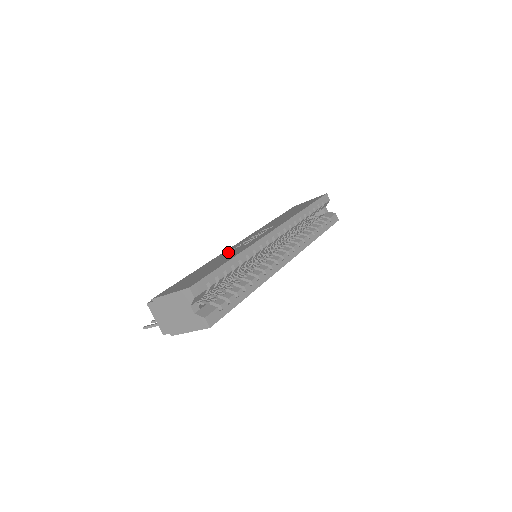
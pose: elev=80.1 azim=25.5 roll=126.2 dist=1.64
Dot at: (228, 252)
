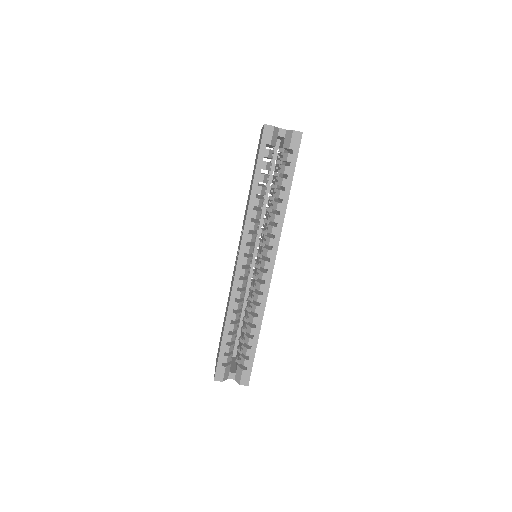
Dot at: occluded
